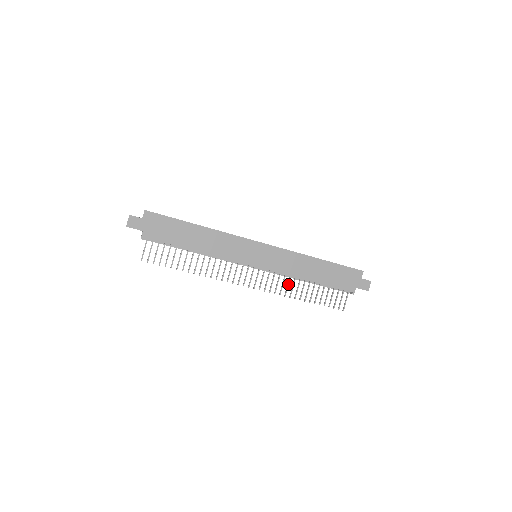
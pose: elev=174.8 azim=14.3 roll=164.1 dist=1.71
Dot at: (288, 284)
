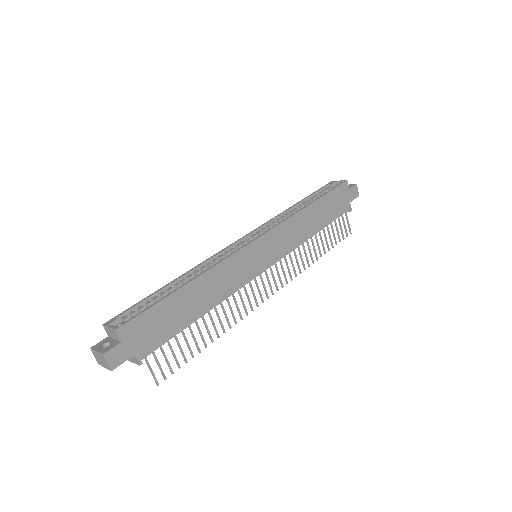
Dot at: (301, 255)
